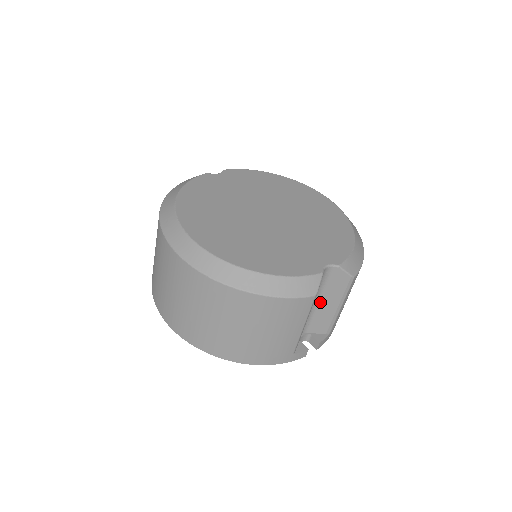
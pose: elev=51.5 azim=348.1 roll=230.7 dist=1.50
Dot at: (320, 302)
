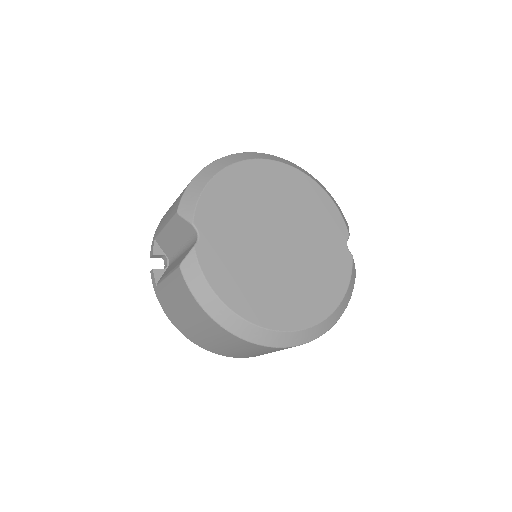
Dot at: occluded
